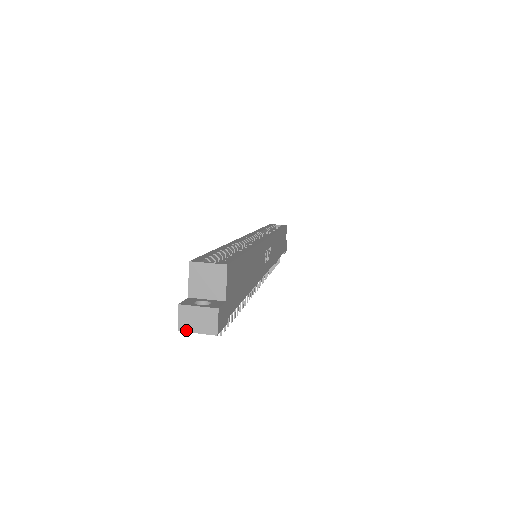
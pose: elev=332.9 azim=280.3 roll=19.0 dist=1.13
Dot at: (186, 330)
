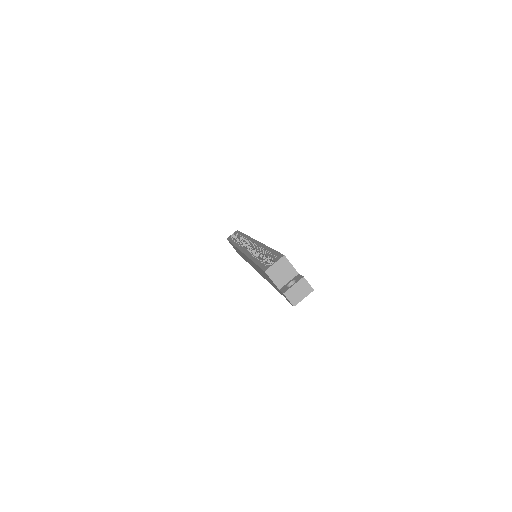
Dot at: (297, 302)
